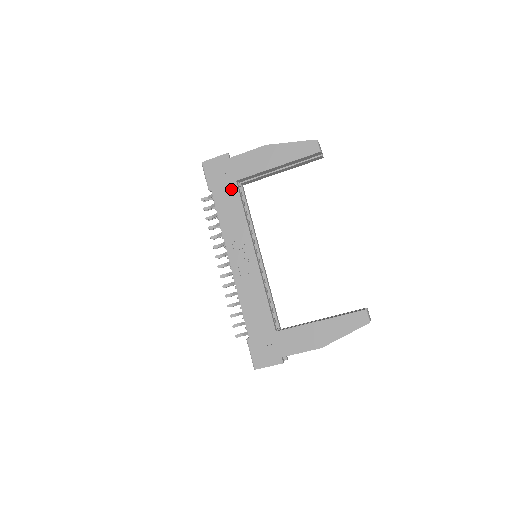
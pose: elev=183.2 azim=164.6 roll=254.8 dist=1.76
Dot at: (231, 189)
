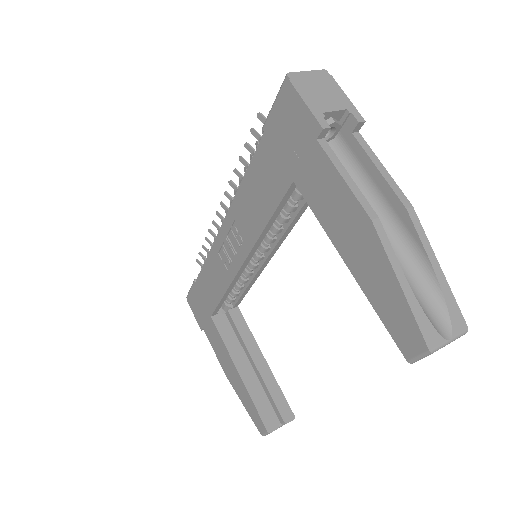
Dot at: (280, 178)
